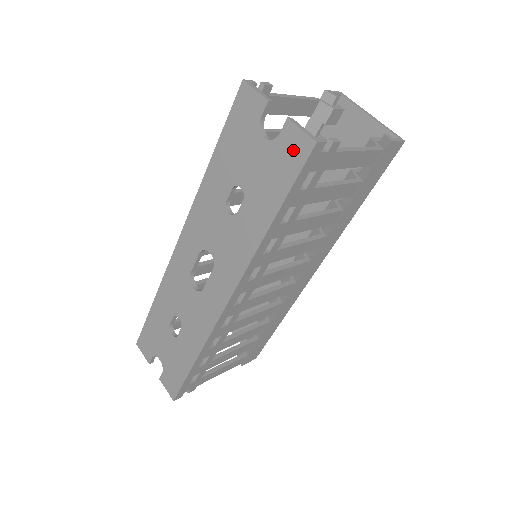
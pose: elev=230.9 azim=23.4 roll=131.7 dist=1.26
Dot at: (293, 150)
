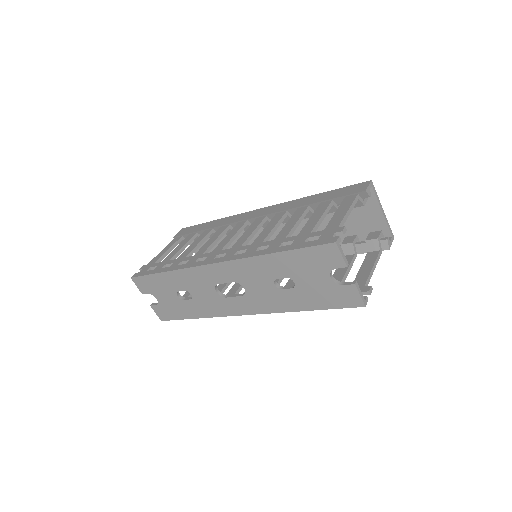
Dot at: (347, 298)
